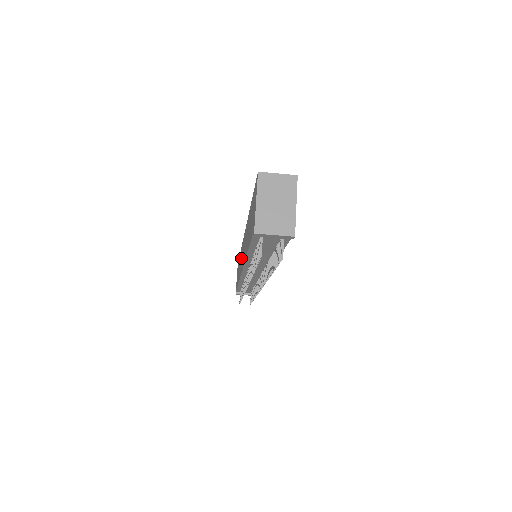
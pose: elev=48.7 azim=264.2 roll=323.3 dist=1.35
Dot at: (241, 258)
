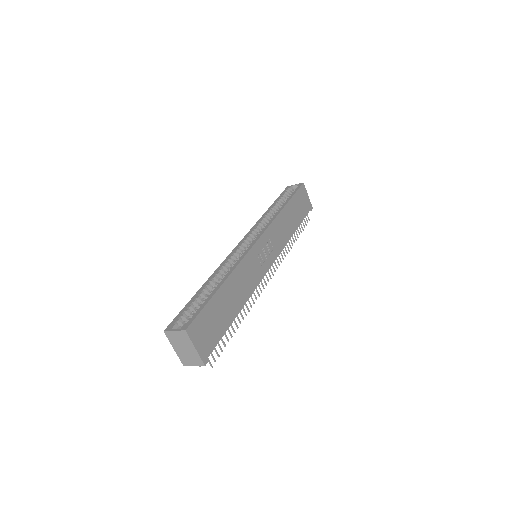
Dot at: occluded
